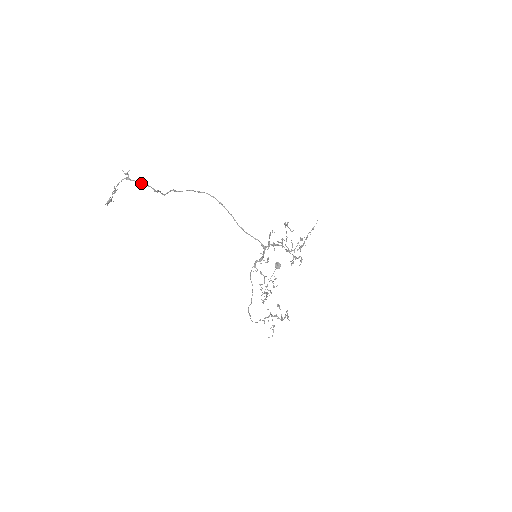
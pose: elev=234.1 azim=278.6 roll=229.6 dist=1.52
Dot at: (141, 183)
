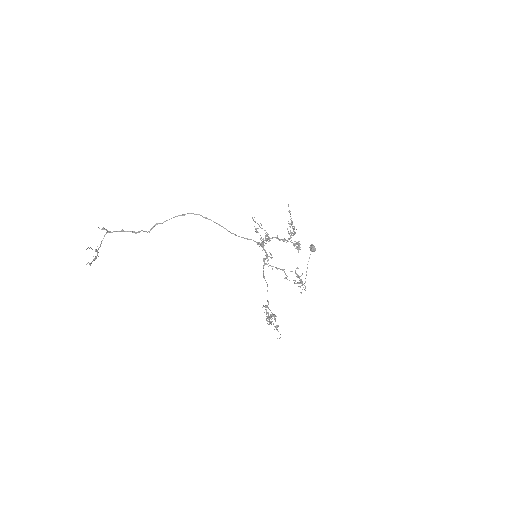
Dot at: (120, 231)
